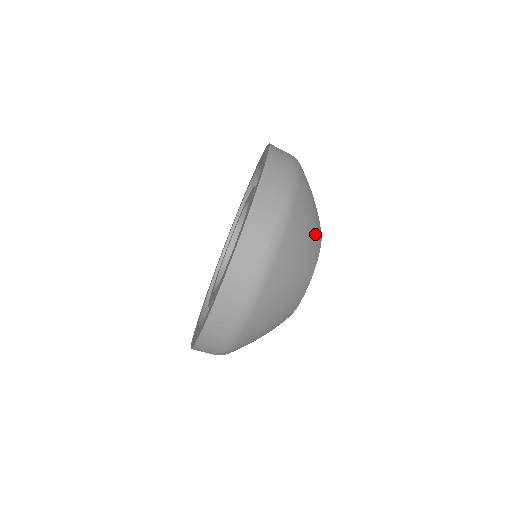
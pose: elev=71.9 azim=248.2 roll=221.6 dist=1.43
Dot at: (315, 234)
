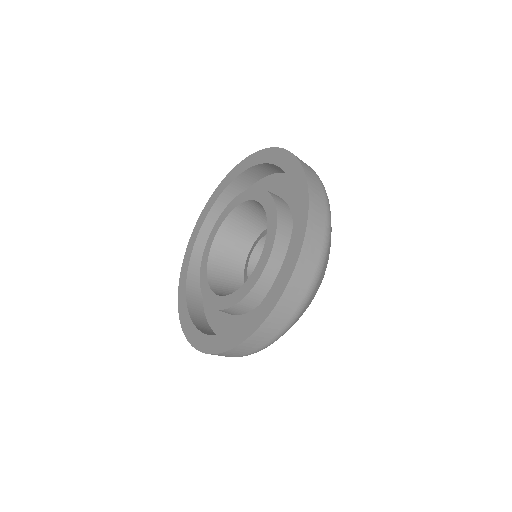
Dot at: occluded
